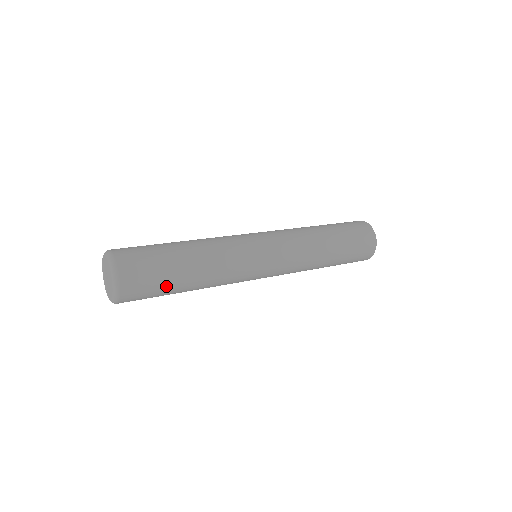
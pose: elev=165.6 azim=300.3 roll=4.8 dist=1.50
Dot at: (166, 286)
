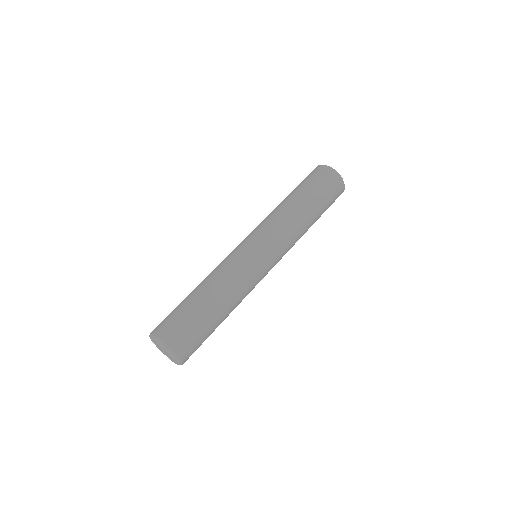
Dot at: occluded
